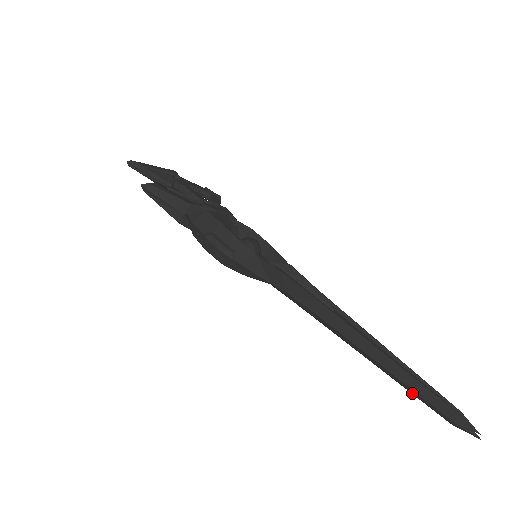
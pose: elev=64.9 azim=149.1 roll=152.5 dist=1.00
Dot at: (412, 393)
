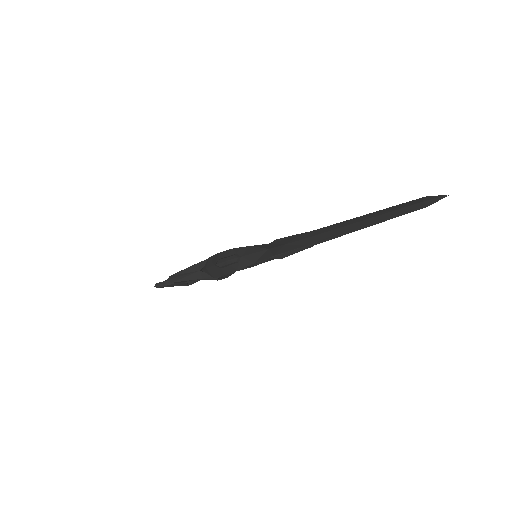
Dot at: (392, 217)
